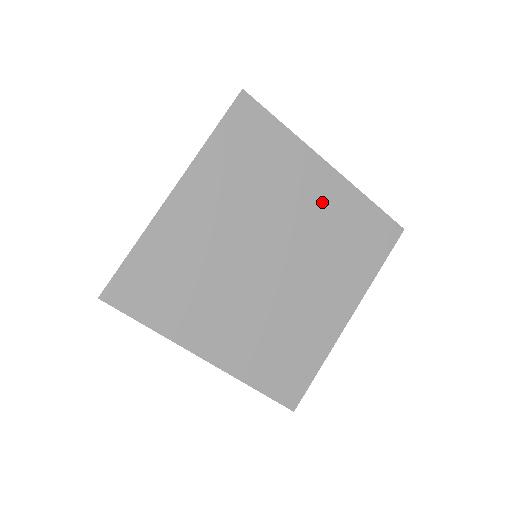
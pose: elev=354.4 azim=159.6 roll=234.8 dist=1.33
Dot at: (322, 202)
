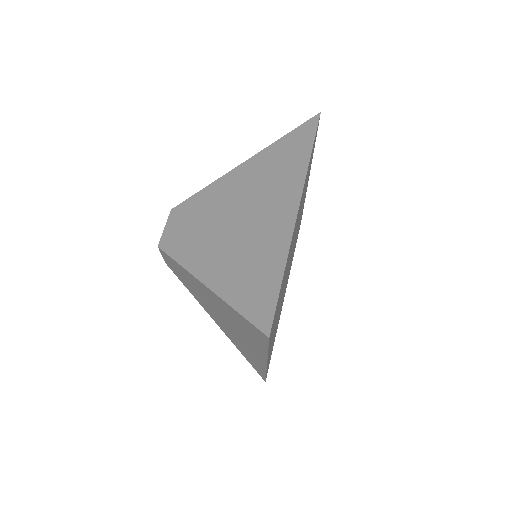
Dot at: occluded
